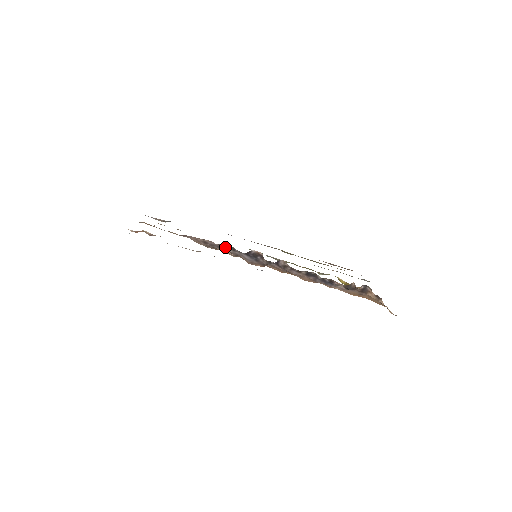
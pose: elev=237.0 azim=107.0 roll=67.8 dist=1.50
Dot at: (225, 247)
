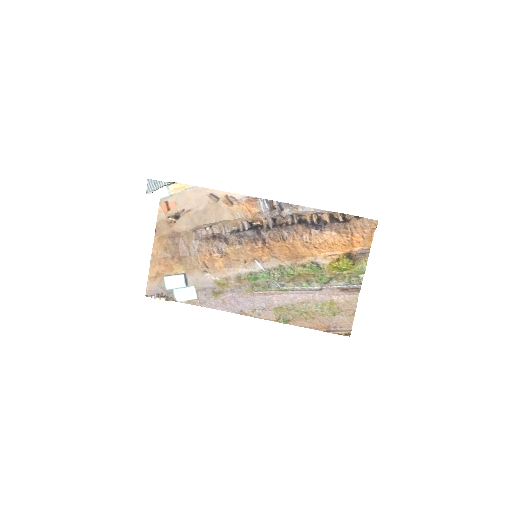
Dot at: (231, 235)
